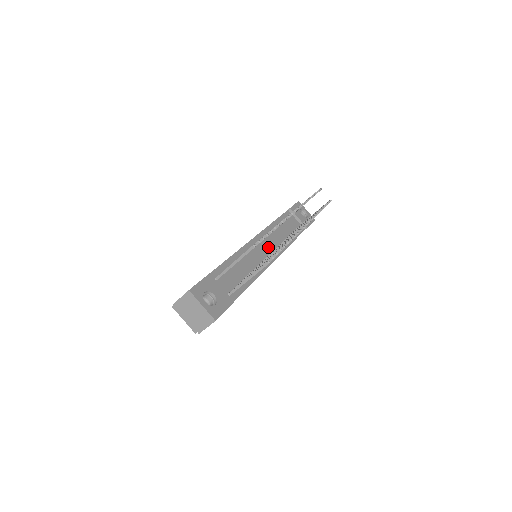
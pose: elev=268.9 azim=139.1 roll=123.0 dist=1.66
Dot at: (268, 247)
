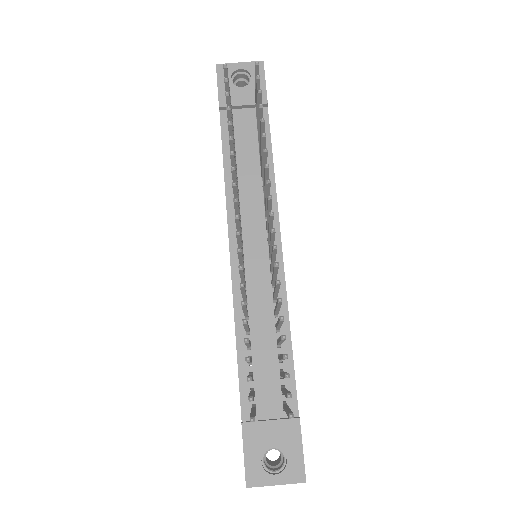
Dot at: (257, 240)
